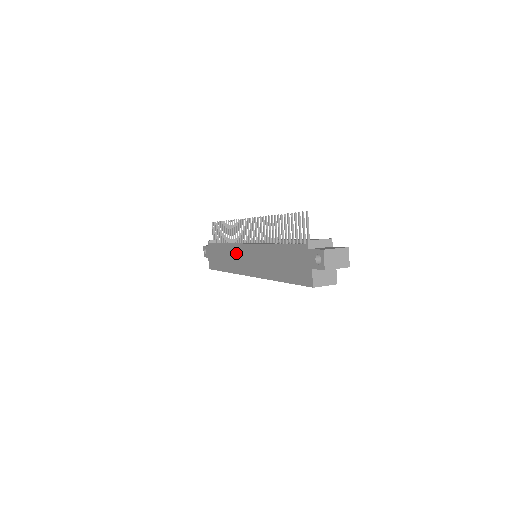
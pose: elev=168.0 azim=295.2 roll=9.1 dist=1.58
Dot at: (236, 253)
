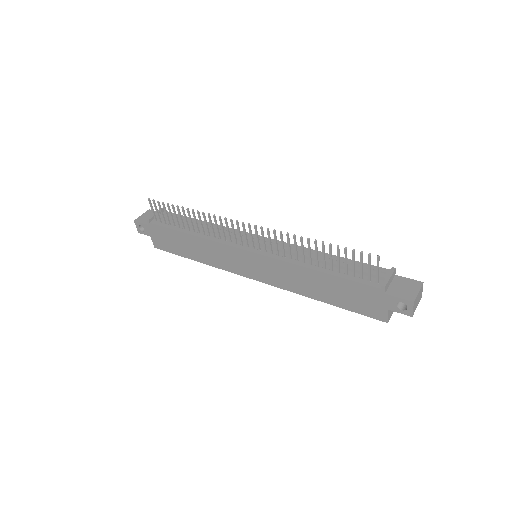
Dot at: (223, 253)
